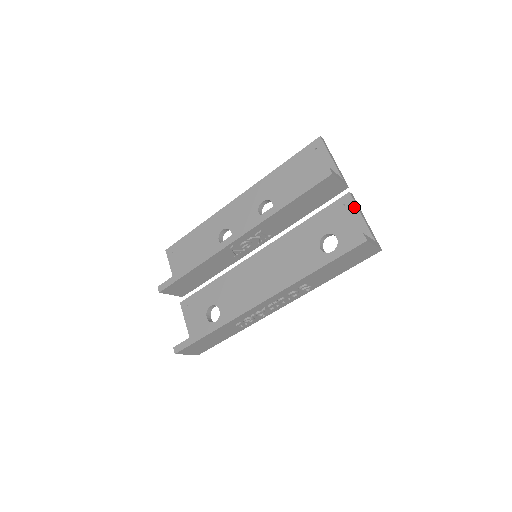
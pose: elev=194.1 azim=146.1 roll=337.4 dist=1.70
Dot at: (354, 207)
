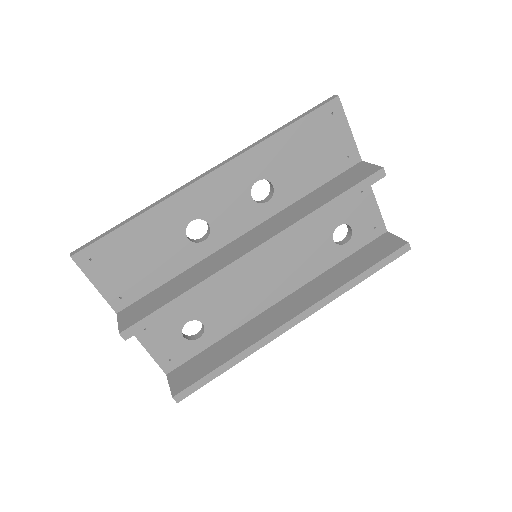
Dot at: (371, 195)
